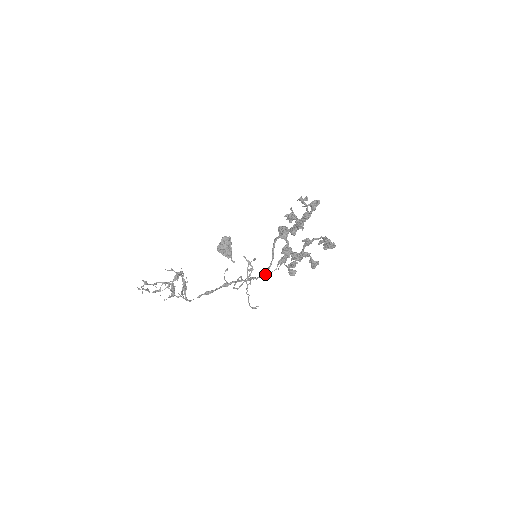
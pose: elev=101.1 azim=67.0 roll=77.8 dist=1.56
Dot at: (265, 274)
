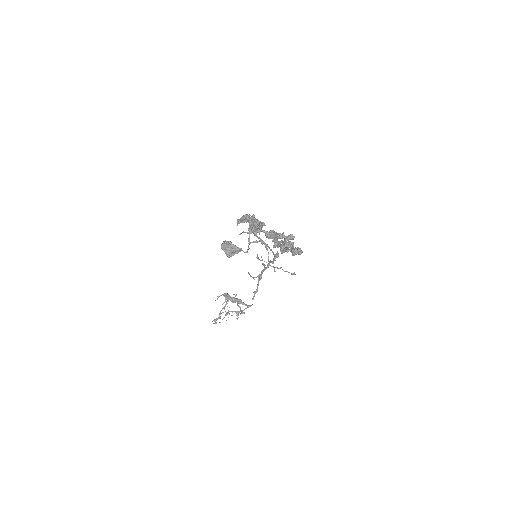
Dot at: (275, 256)
